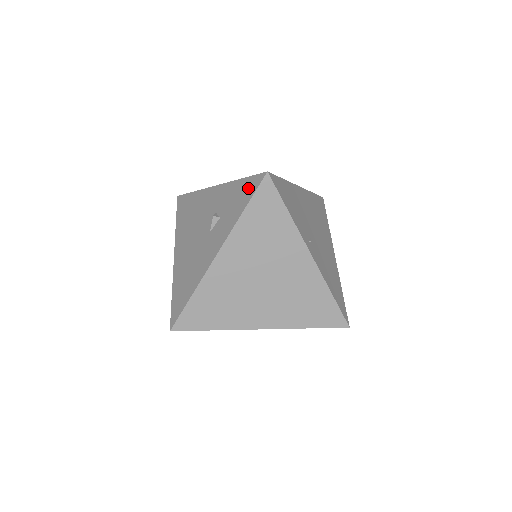
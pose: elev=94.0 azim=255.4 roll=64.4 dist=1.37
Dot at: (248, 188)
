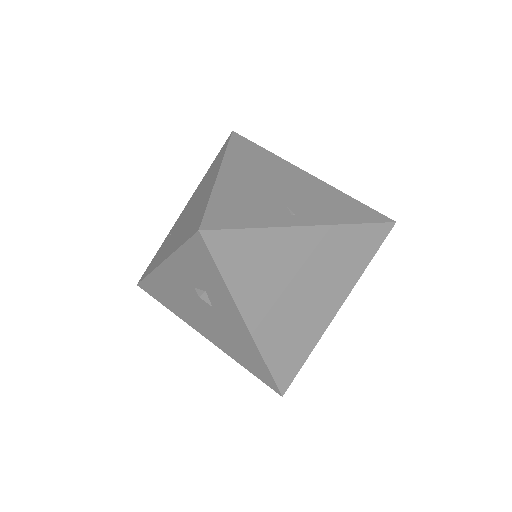
Dot at: (199, 255)
